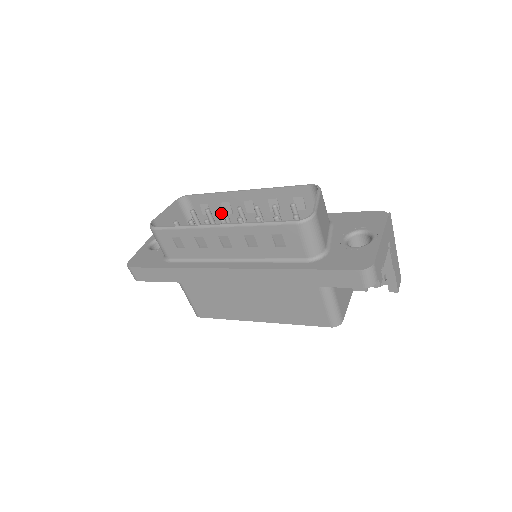
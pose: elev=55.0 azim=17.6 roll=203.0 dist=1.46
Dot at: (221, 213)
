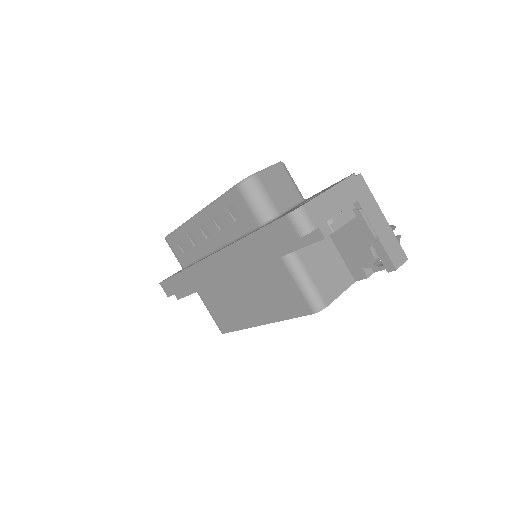
Dot at: occluded
